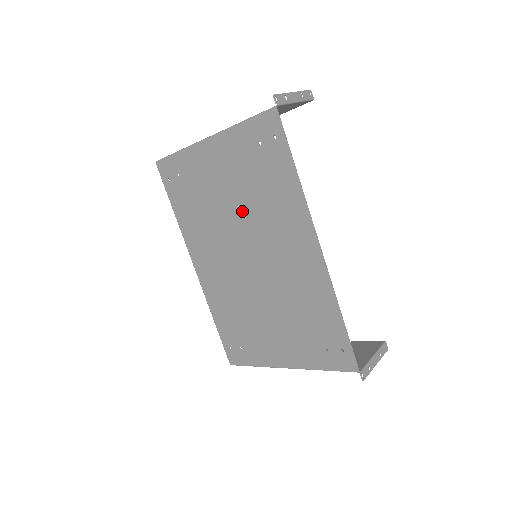
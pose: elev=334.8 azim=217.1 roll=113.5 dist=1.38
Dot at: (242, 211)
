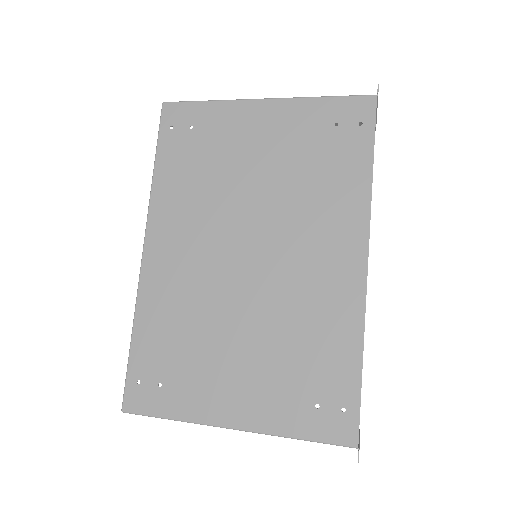
Dot at: (270, 192)
